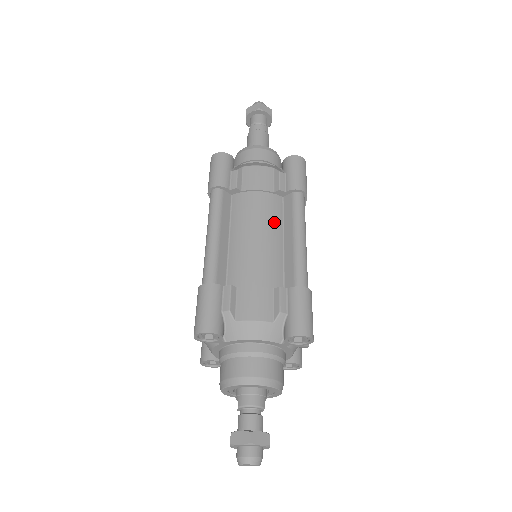
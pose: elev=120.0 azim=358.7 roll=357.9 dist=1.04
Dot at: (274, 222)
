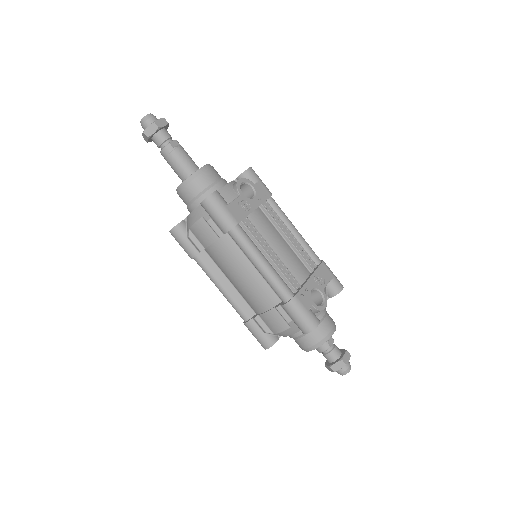
Dot at: (238, 260)
